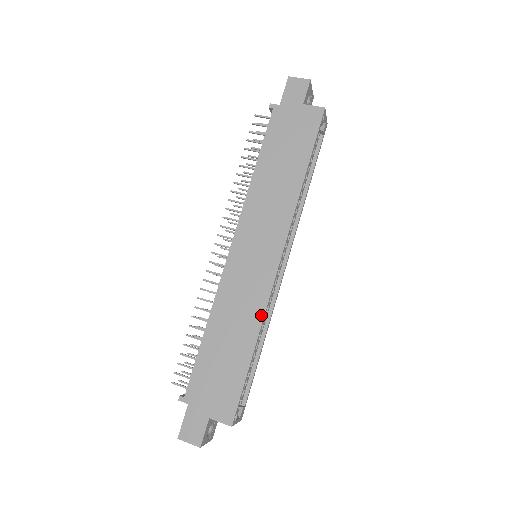
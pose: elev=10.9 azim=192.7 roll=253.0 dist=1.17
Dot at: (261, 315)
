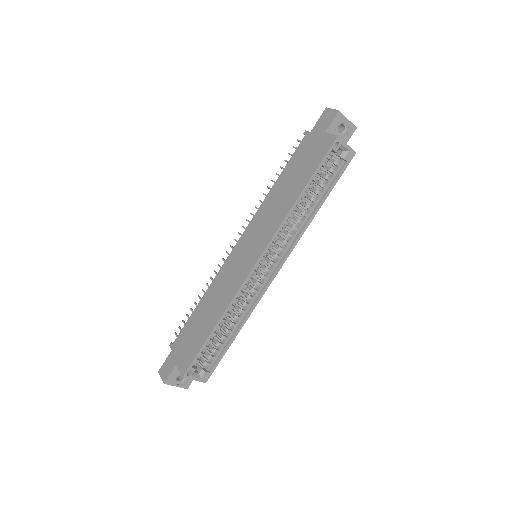
Dot at: (230, 300)
